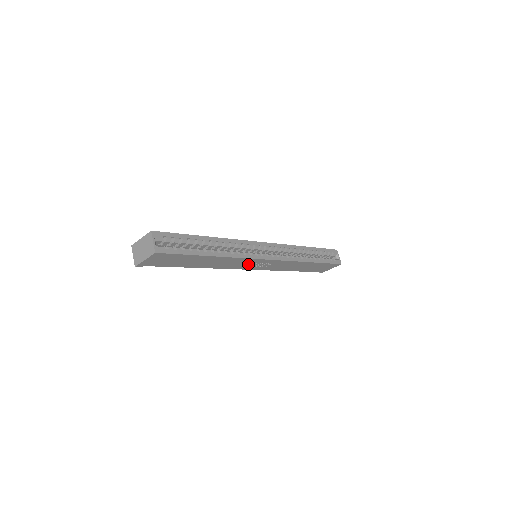
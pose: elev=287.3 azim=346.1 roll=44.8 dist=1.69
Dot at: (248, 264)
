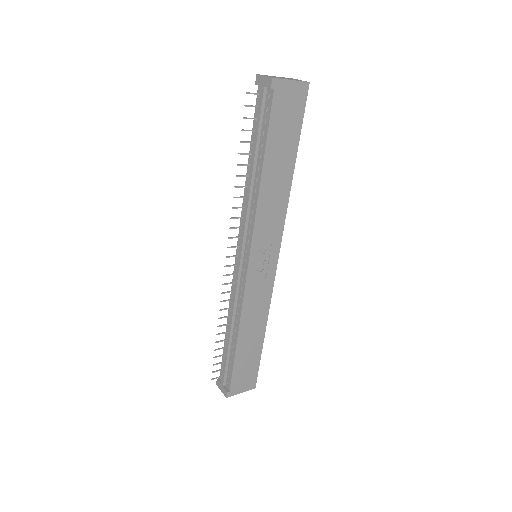
Dot at: (266, 243)
